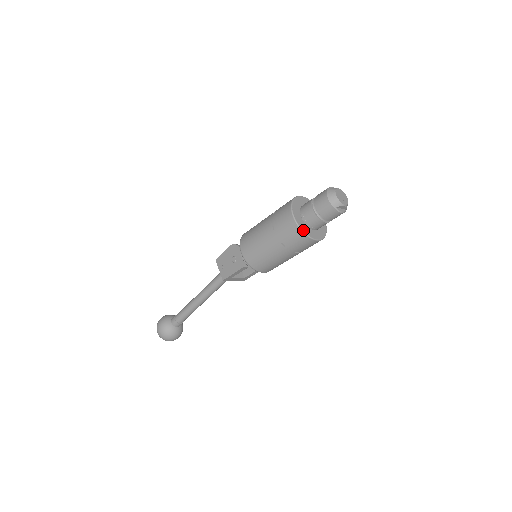
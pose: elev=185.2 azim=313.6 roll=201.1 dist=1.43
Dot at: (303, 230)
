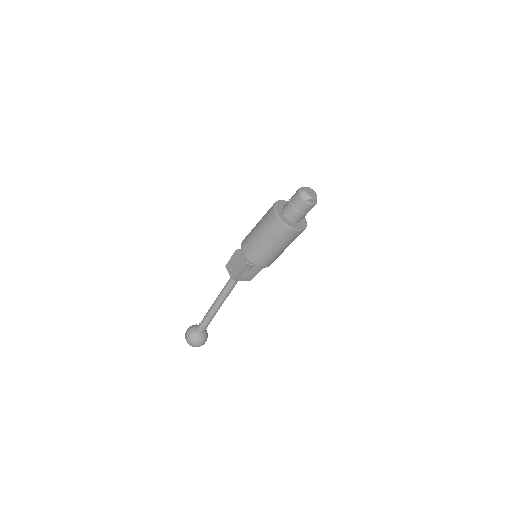
Dot at: (285, 223)
